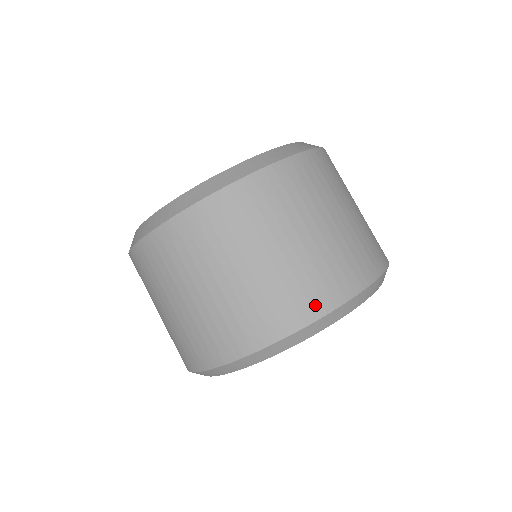
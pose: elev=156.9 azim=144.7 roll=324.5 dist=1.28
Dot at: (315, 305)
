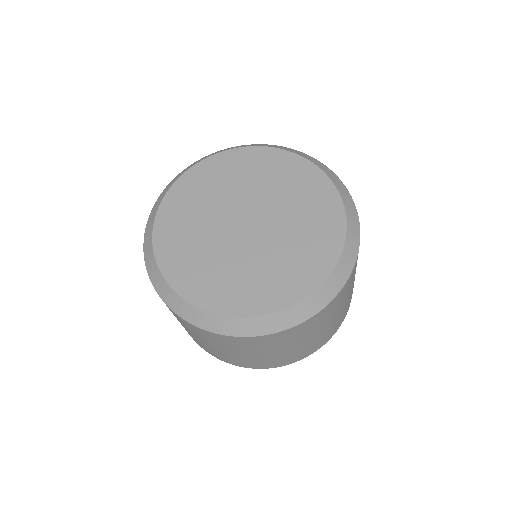
Dot at: (254, 366)
